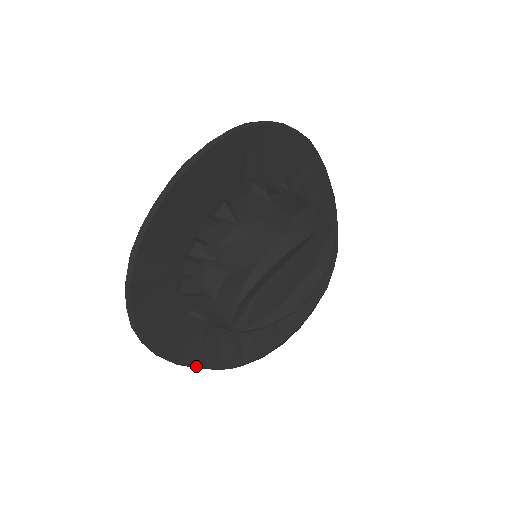
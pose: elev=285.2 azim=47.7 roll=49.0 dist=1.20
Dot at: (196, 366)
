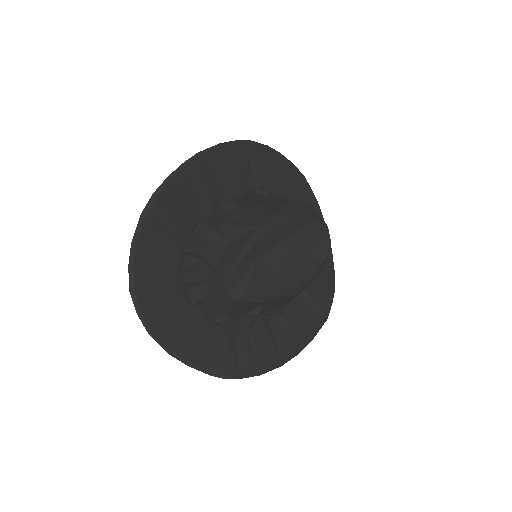
Dot at: (189, 363)
